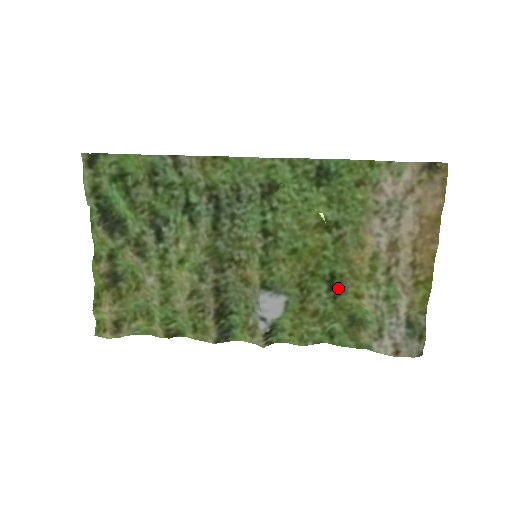
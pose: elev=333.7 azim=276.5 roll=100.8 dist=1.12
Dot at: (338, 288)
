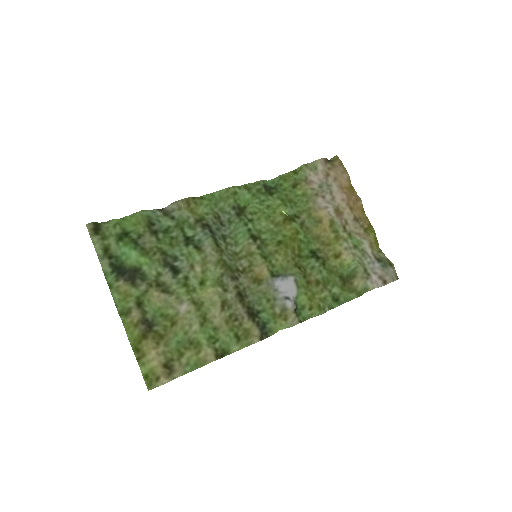
Dot at: (322, 257)
